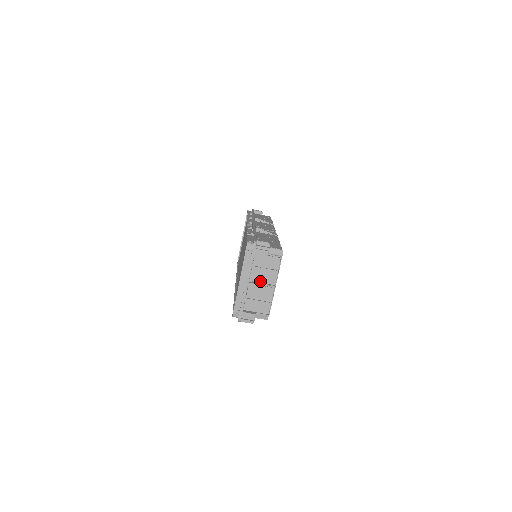
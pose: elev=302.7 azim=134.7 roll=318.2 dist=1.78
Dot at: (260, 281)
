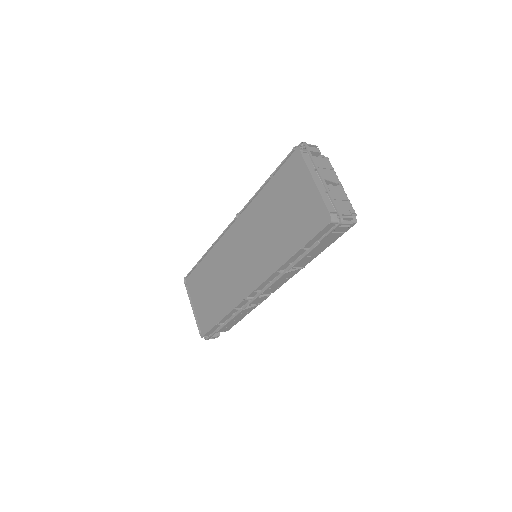
Dot at: occluded
